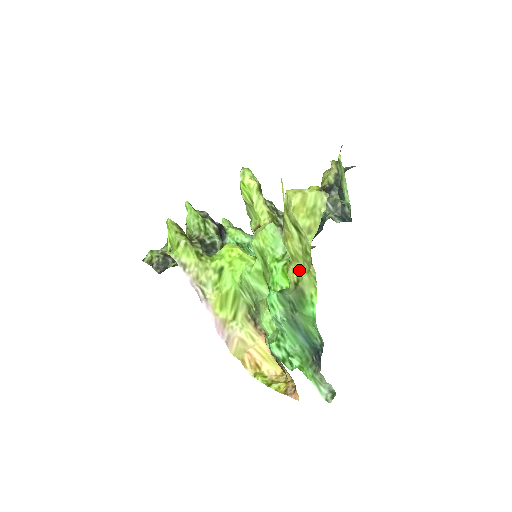
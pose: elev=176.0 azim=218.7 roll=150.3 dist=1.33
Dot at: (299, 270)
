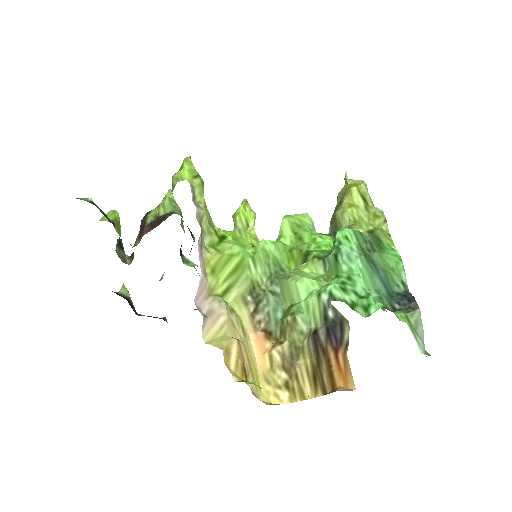
Dot at: (366, 229)
